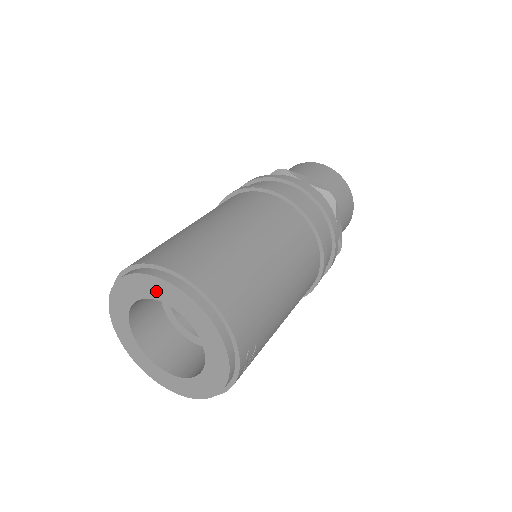
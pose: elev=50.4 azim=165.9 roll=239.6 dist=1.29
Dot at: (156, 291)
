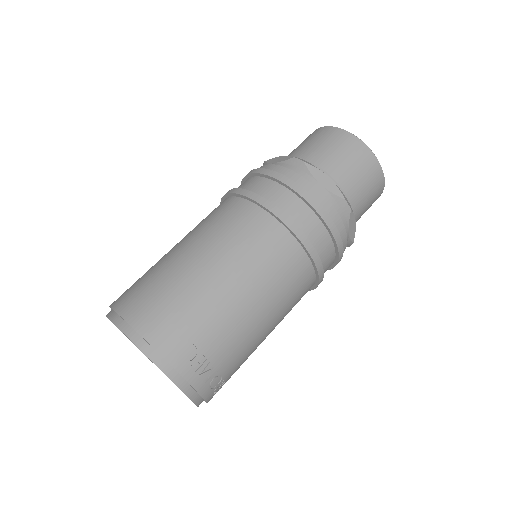
Dot at: occluded
